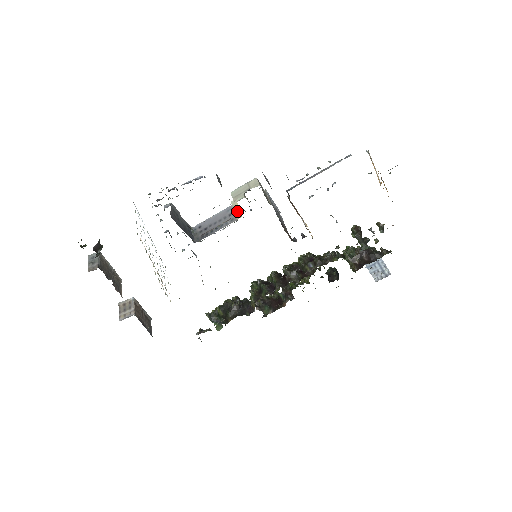
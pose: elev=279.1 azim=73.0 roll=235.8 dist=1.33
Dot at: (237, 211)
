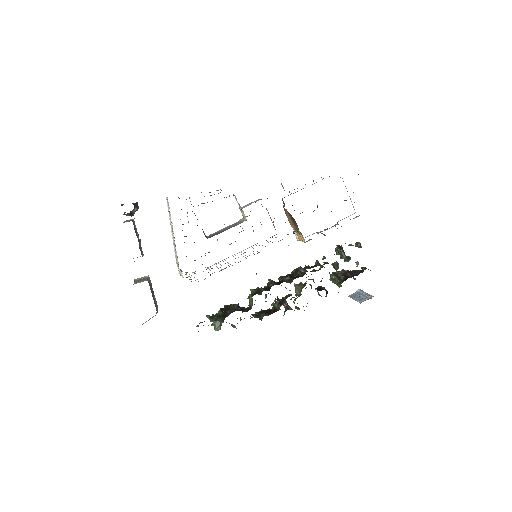
Dot at: (243, 220)
